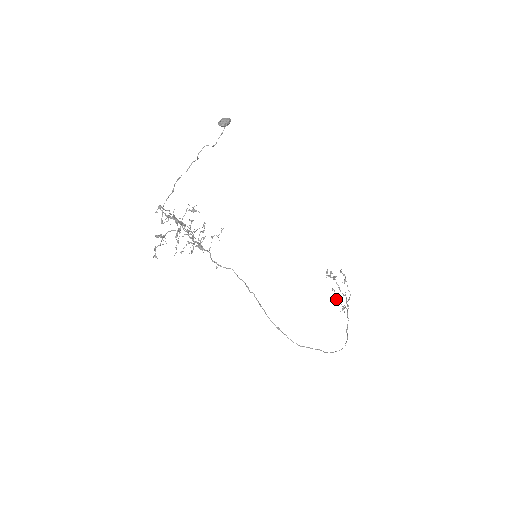
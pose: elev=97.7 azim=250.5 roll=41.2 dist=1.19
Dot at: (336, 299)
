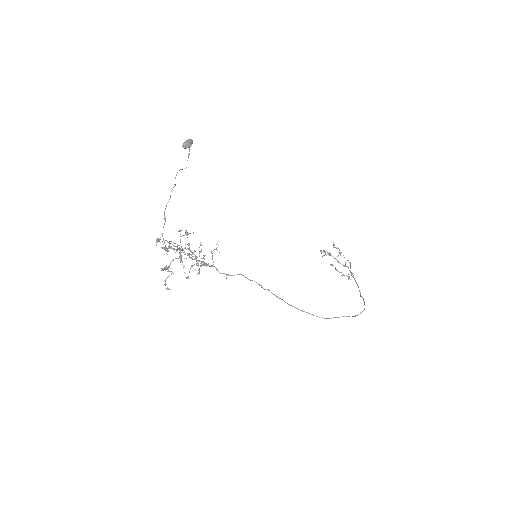
Dot at: (339, 272)
